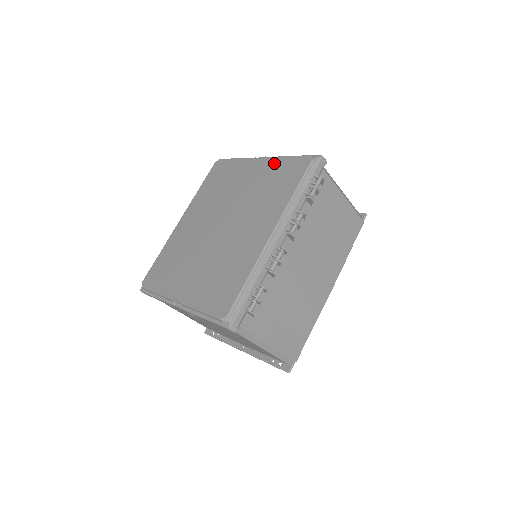
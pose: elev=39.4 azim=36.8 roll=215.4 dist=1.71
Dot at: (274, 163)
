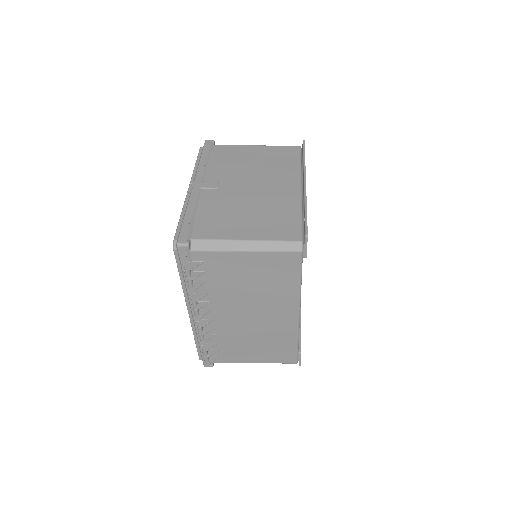
Dot at: occluded
